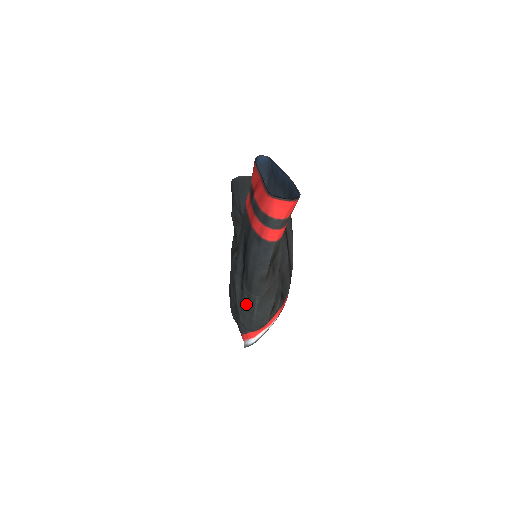
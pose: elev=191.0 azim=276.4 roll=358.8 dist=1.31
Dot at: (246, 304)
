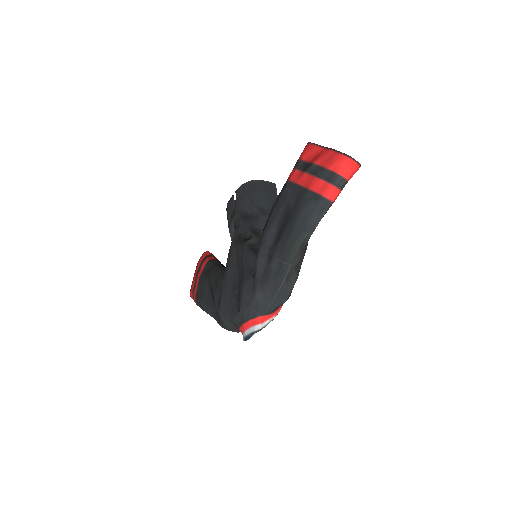
Dot at: (273, 275)
